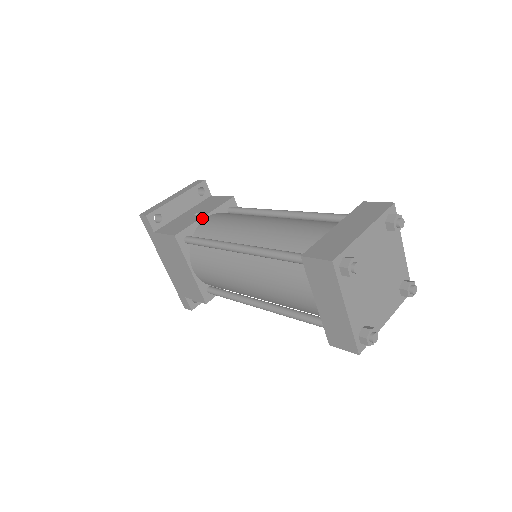
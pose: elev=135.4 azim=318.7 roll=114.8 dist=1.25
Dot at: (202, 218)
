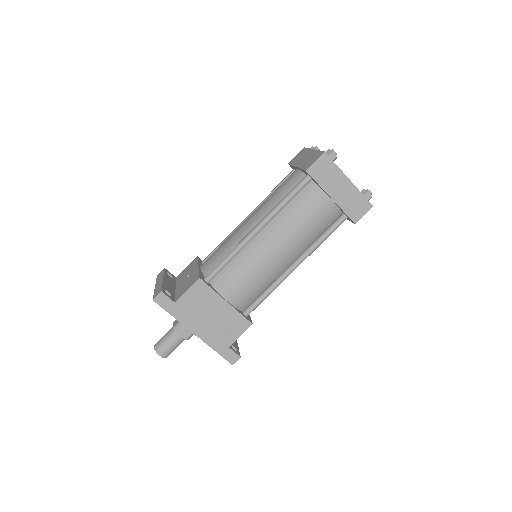
Dot at: (199, 268)
